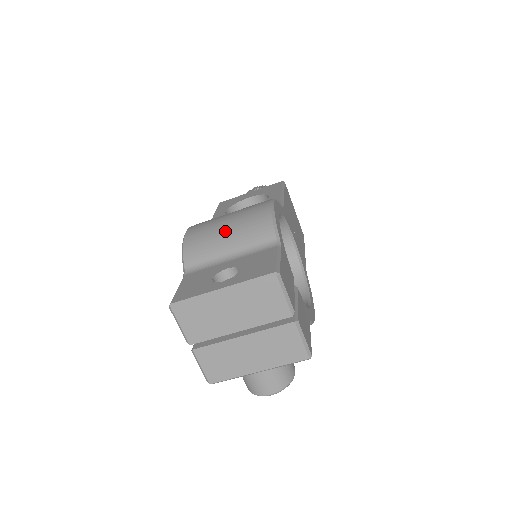
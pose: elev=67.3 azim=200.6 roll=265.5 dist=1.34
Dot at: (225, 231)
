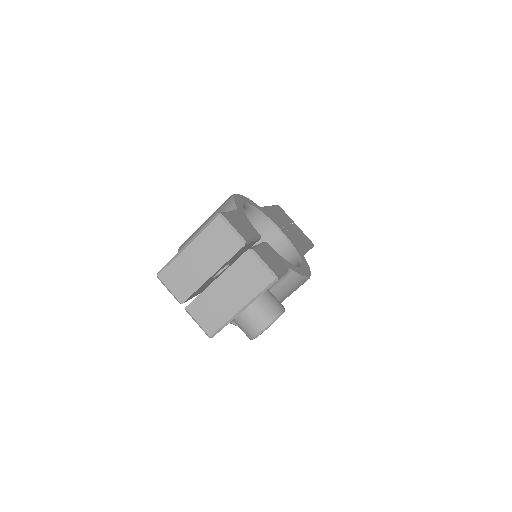
Dot at: (203, 225)
